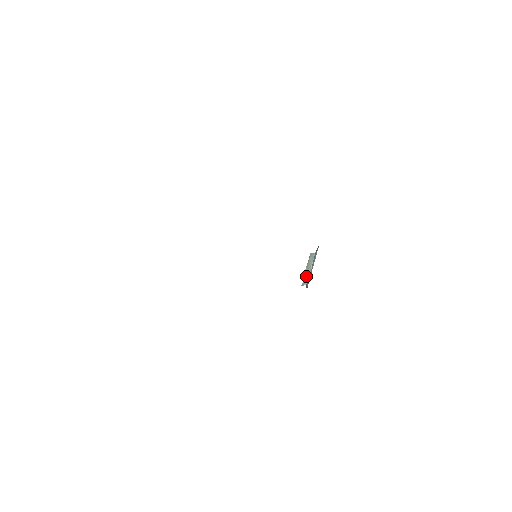
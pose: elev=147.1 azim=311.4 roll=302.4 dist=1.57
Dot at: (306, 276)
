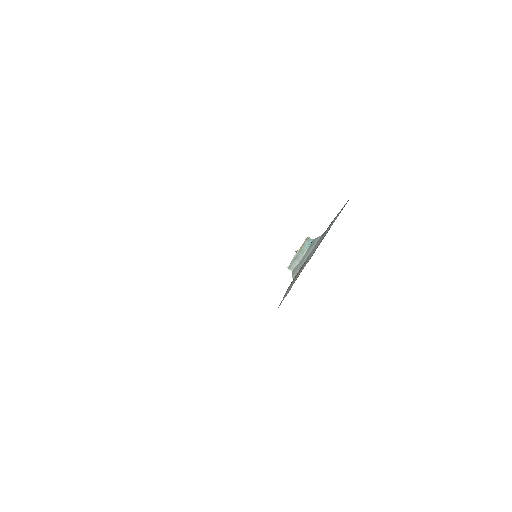
Dot at: (295, 261)
